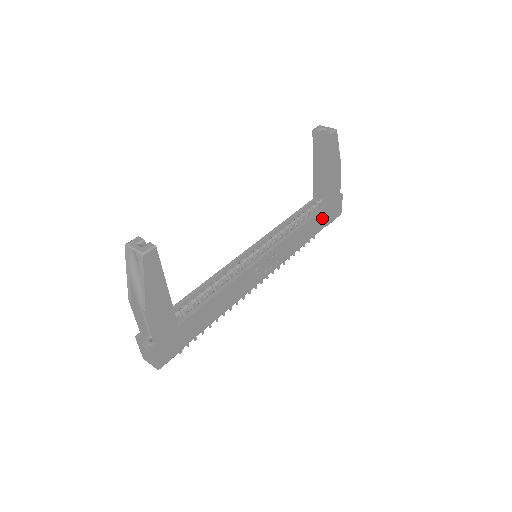
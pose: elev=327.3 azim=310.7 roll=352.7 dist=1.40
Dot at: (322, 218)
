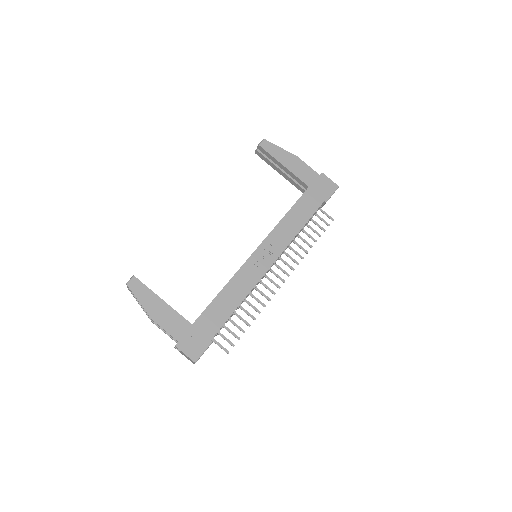
Dot at: (310, 200)
